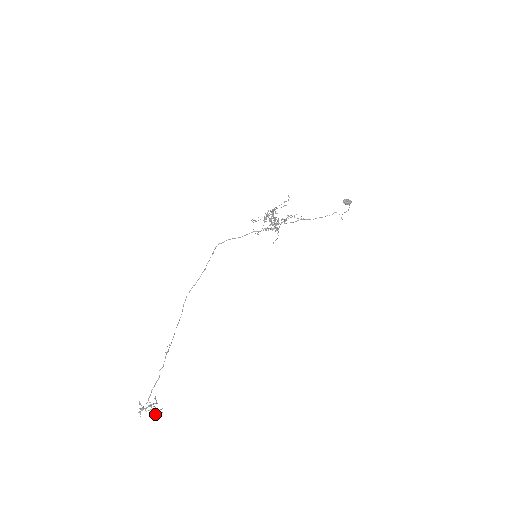
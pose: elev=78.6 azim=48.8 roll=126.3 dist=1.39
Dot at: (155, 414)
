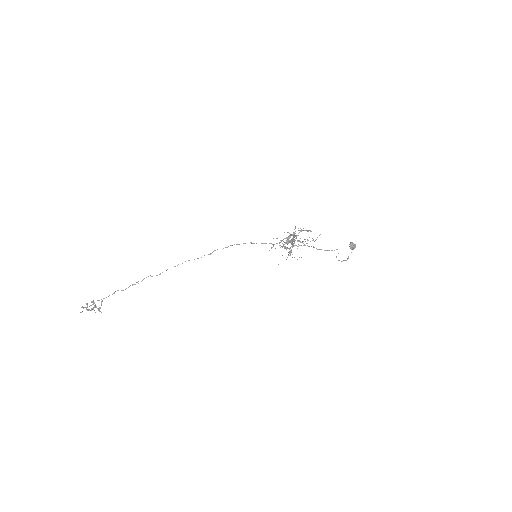
Dot at: (94, 310)
